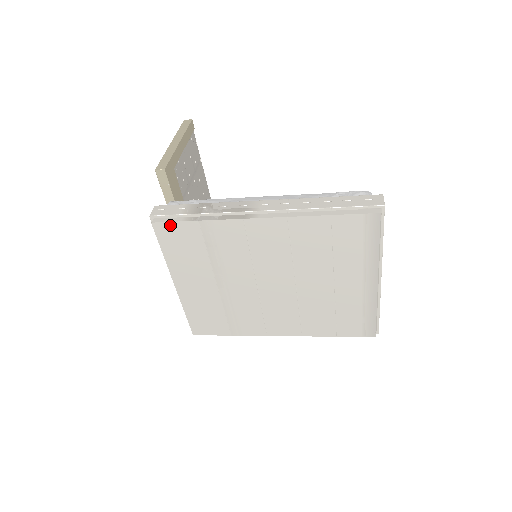
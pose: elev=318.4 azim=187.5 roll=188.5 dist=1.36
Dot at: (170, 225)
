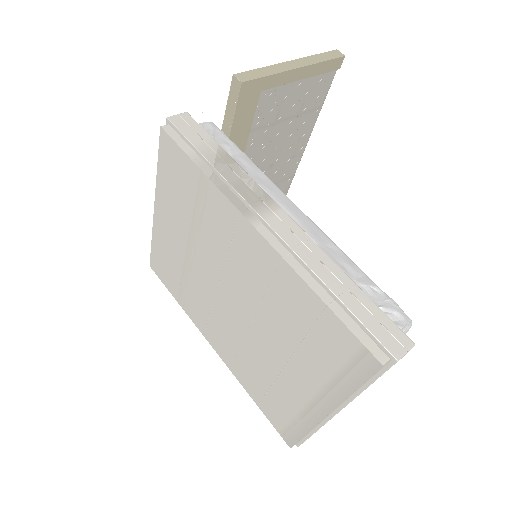
Dot at: (175, 146)
